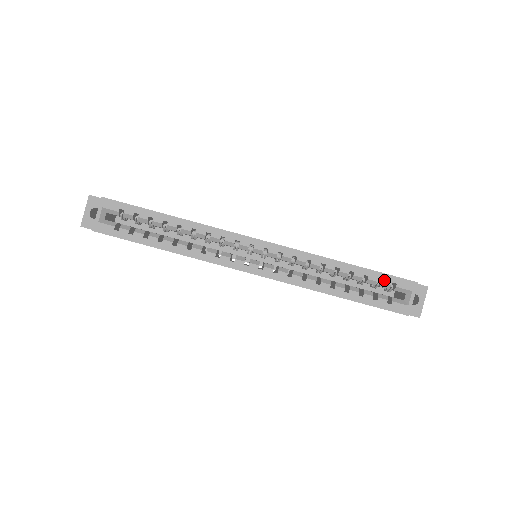
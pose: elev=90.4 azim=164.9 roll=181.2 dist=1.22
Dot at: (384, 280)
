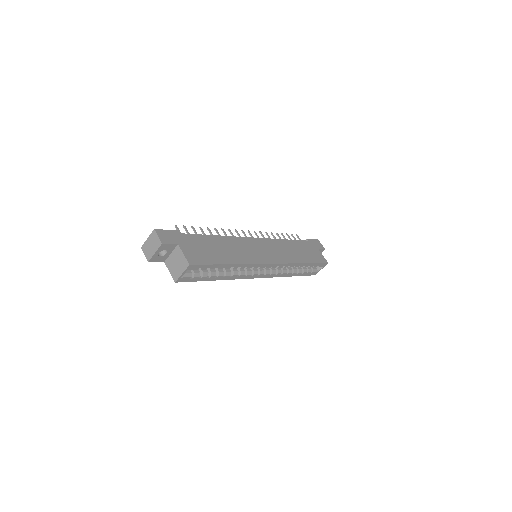
Dot at: (316, 266)
